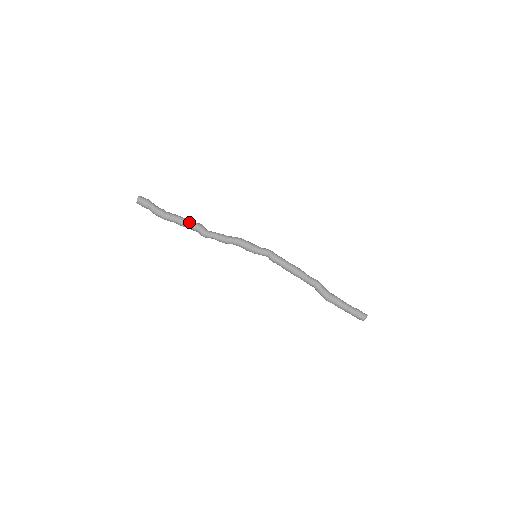
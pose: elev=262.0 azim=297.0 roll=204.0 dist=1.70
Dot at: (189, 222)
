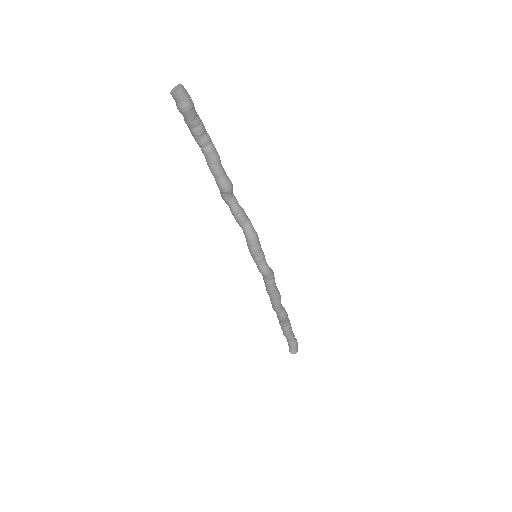
Dot at: (216, 175)
